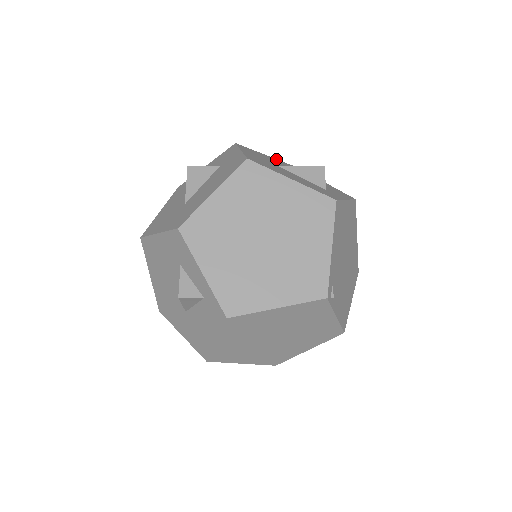
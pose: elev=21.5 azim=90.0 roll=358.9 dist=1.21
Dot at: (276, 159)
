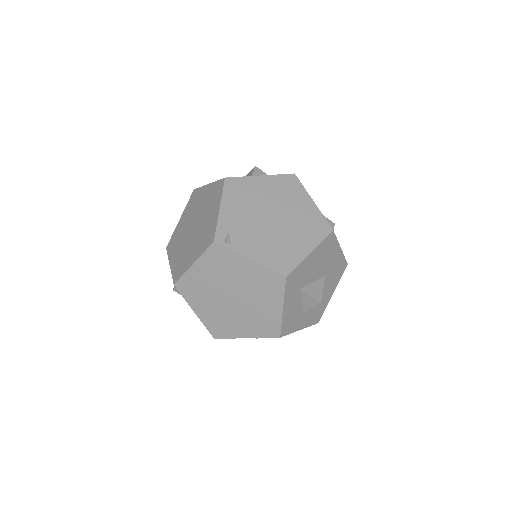
Dot at: occluded
